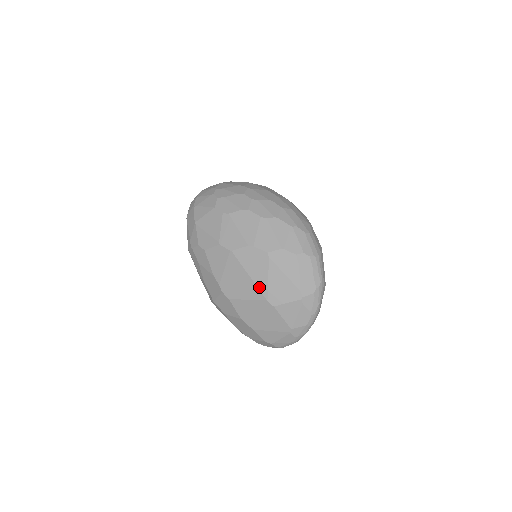
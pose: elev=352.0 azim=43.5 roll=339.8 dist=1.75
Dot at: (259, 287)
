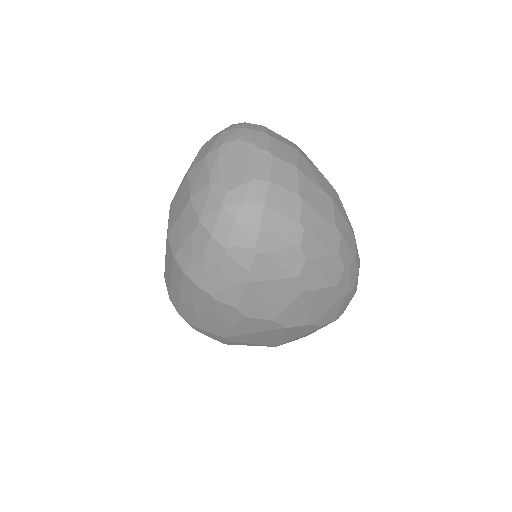
Dot at: (280, 342)
